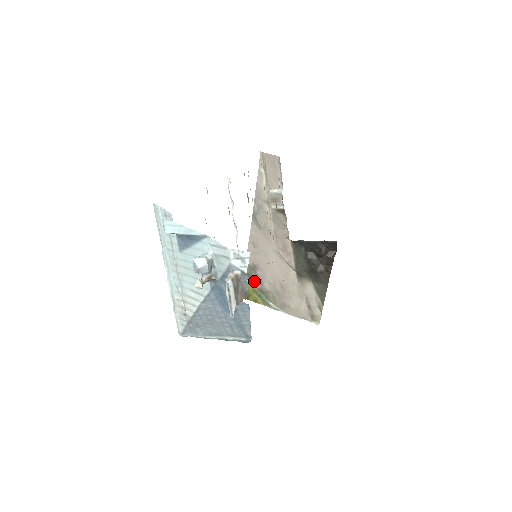
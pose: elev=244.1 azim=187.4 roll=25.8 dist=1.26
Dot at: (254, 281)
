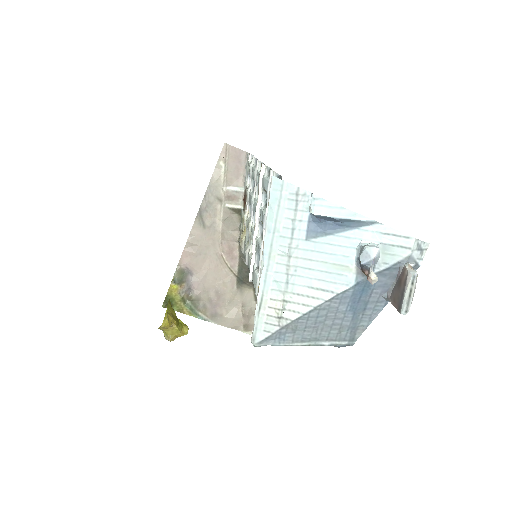
Dot at: (184, 288)
